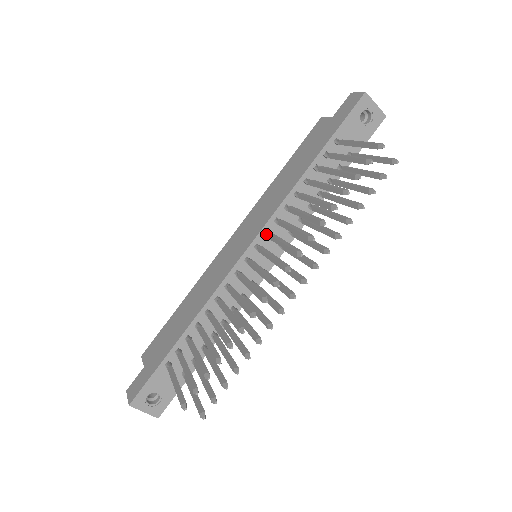
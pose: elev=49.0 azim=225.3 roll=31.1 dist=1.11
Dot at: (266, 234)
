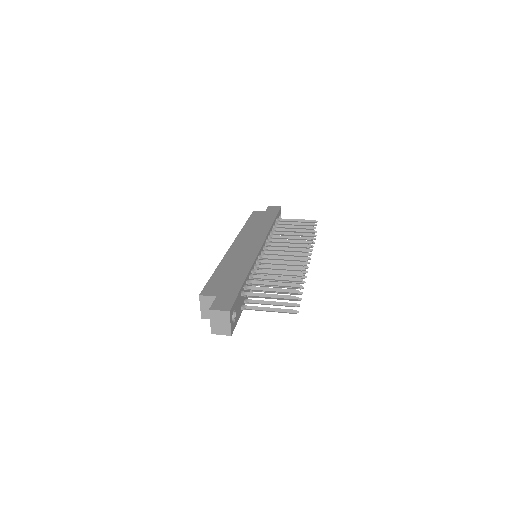
Dot at: (267, 243)
